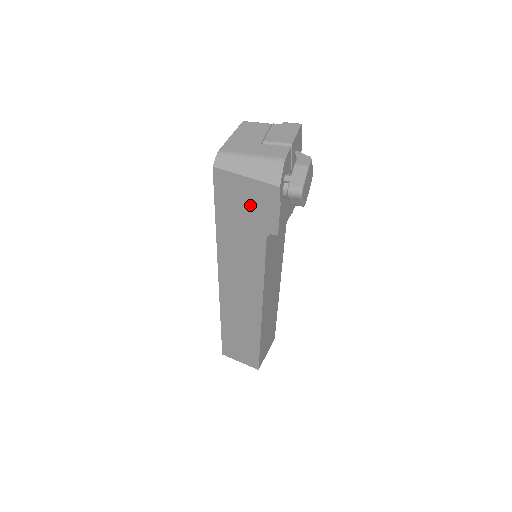
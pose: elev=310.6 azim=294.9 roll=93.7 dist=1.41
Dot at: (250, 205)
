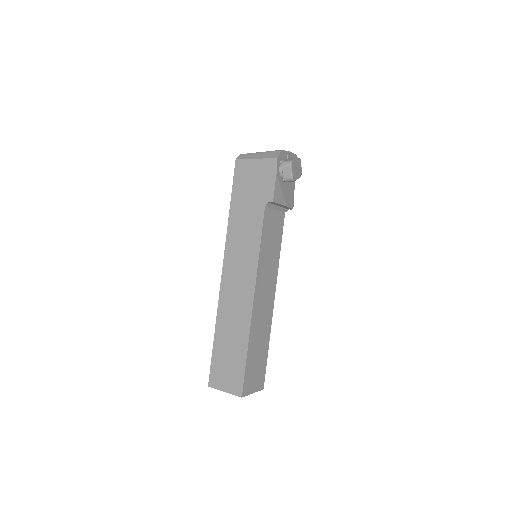
Dot at: (256, 181)
